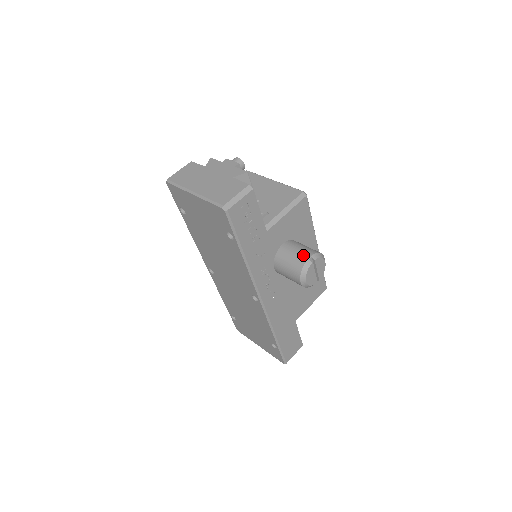
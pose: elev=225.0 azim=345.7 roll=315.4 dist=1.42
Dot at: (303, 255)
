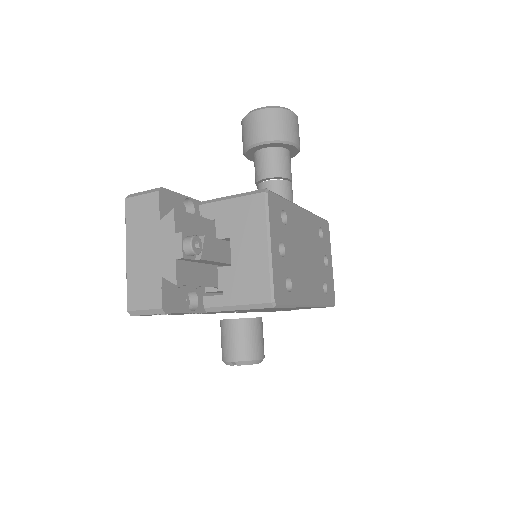
Dot at: (231, 353)
